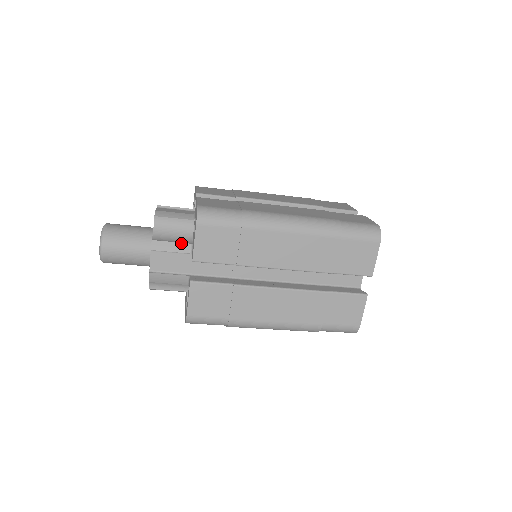
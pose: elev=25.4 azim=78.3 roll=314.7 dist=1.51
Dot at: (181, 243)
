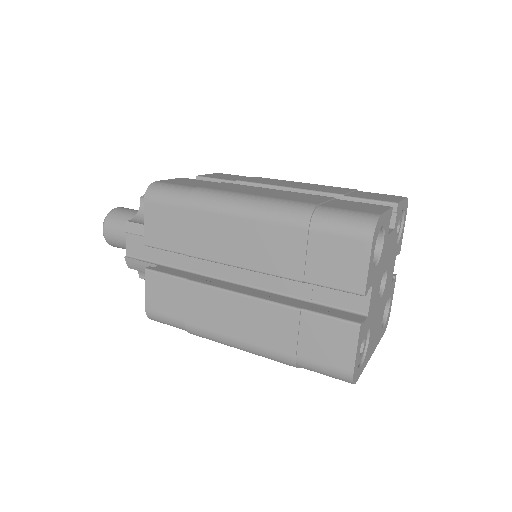
Dot at: occluded
